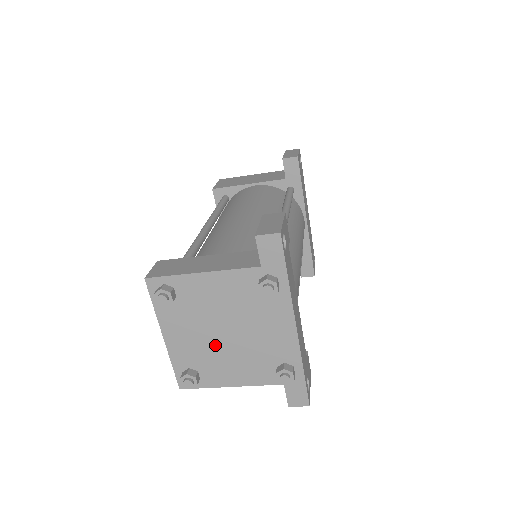
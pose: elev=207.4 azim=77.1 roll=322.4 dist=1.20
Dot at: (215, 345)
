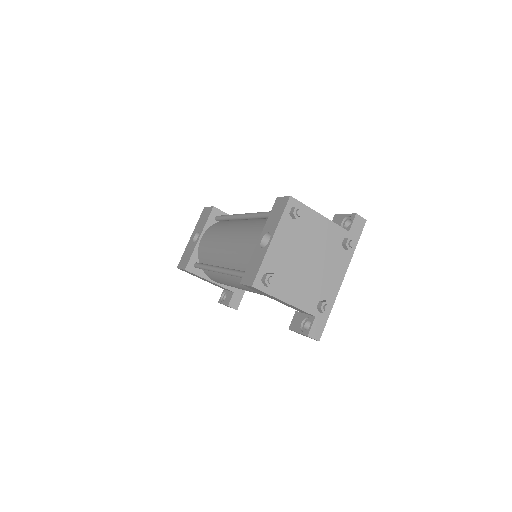
Dot at: (297, 265)
